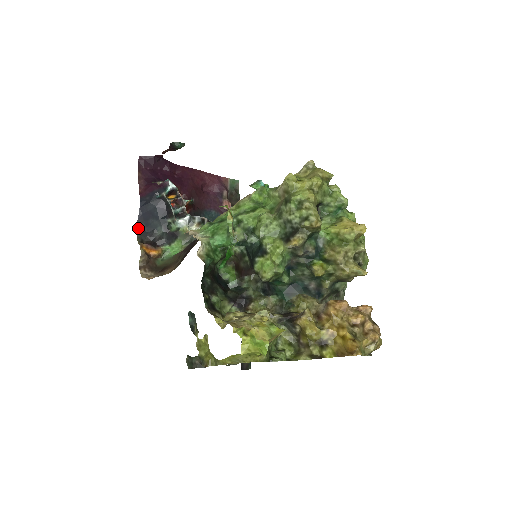
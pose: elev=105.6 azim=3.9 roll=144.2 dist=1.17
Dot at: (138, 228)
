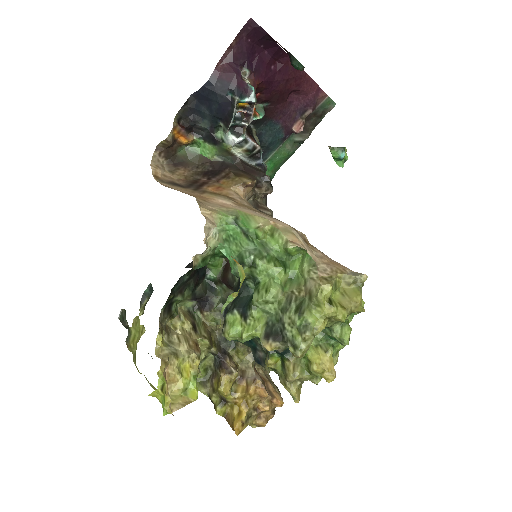
Dot at: (186, 103)
